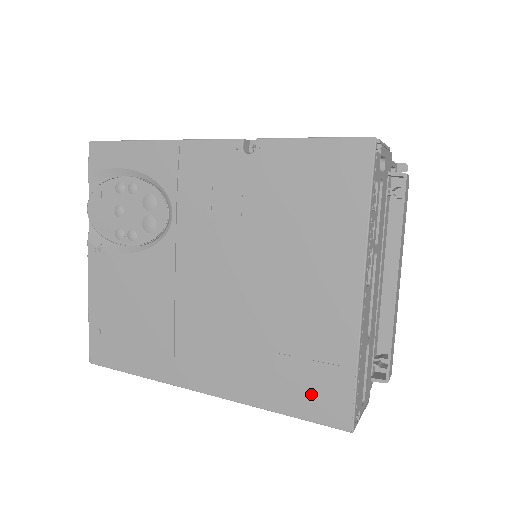
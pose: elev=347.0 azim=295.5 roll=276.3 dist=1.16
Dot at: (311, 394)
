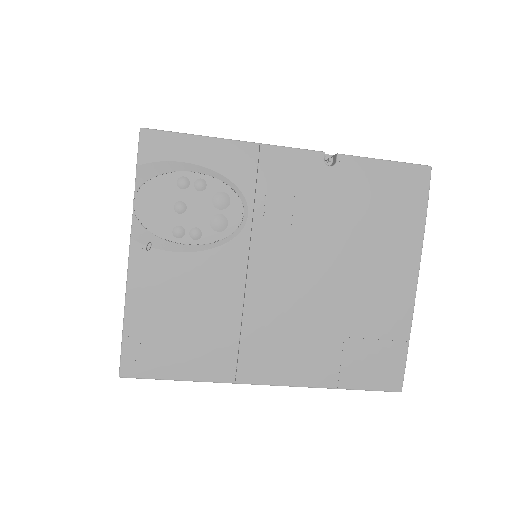
Dot at: (372, 367)
